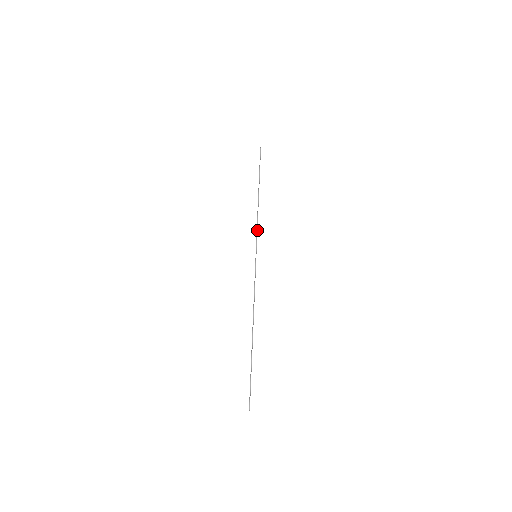
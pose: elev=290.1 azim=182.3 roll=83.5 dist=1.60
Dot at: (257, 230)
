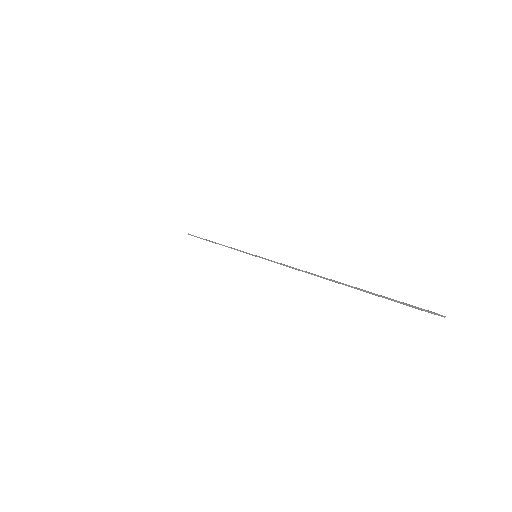
Dot at: (237, 250)
